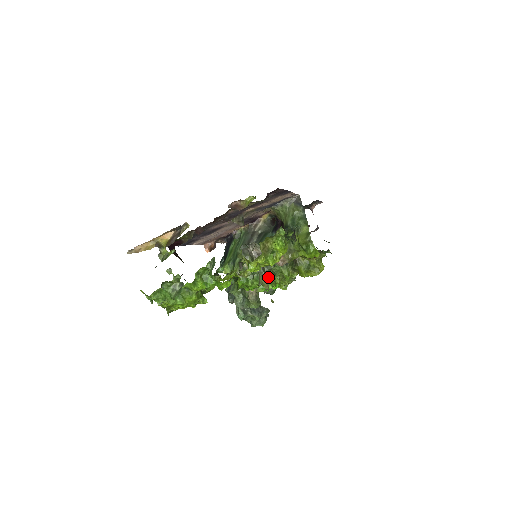
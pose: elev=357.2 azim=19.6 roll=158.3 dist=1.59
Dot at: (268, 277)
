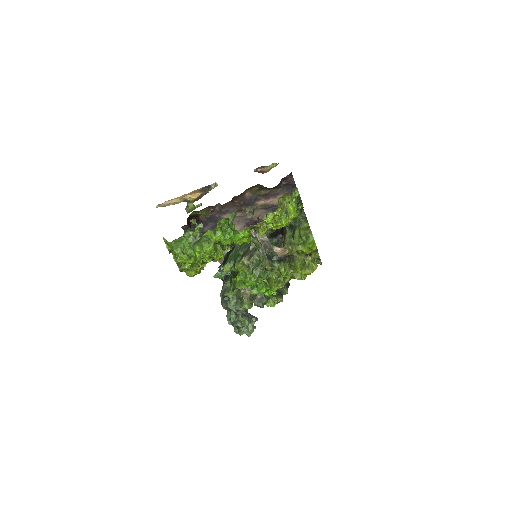
Dot at: (270, 261)
